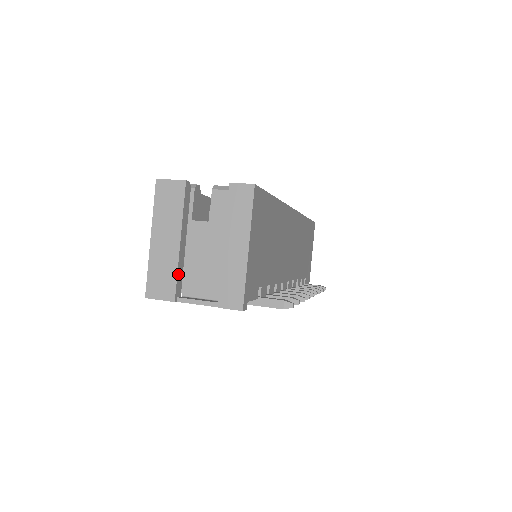
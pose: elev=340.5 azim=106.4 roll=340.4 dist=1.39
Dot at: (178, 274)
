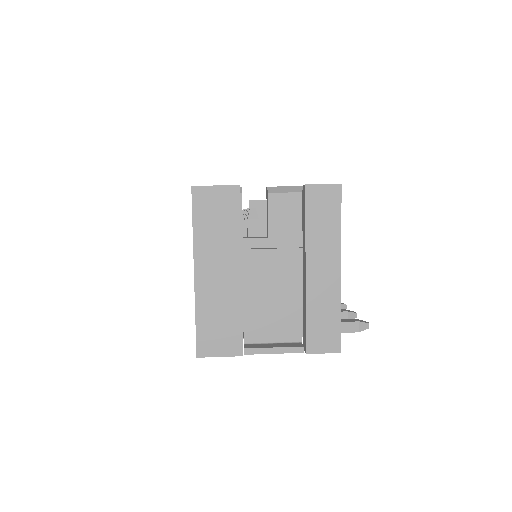
Dot at: (241, 317)
